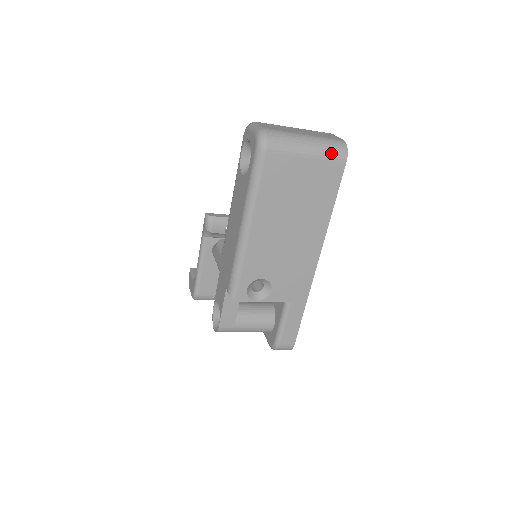
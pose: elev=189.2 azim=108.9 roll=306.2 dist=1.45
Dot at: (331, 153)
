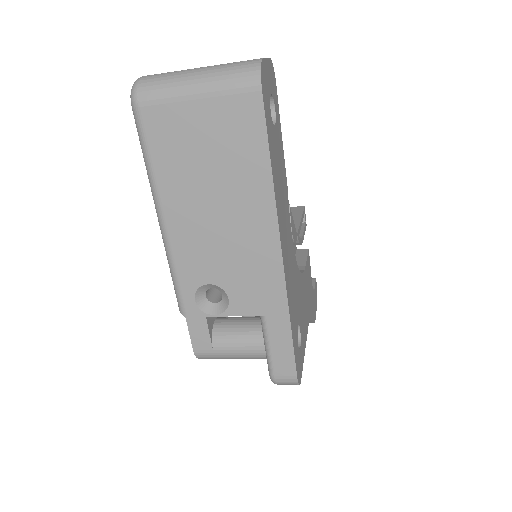
Dot at: (233, 82)
